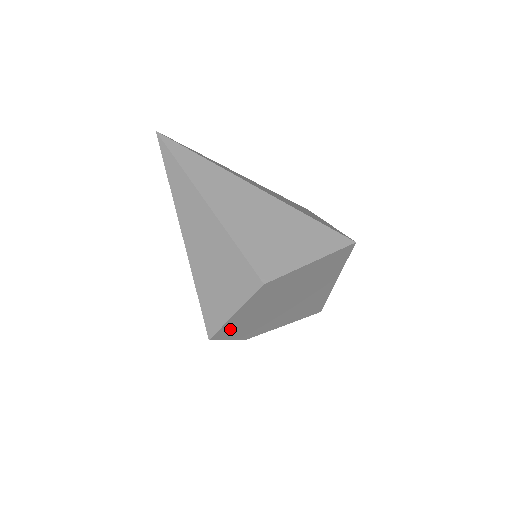
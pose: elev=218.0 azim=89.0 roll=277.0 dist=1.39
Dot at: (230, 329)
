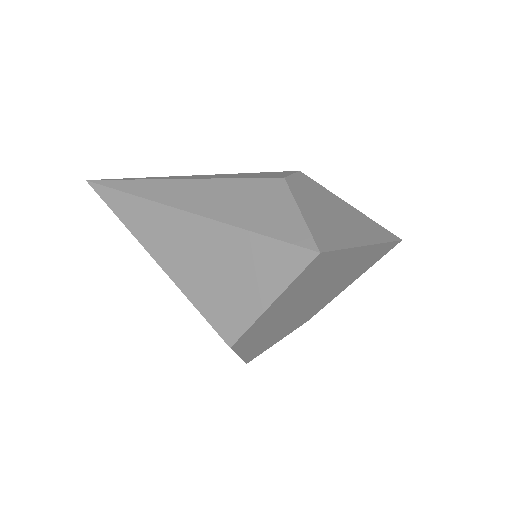
Dot at: (260, 349)
